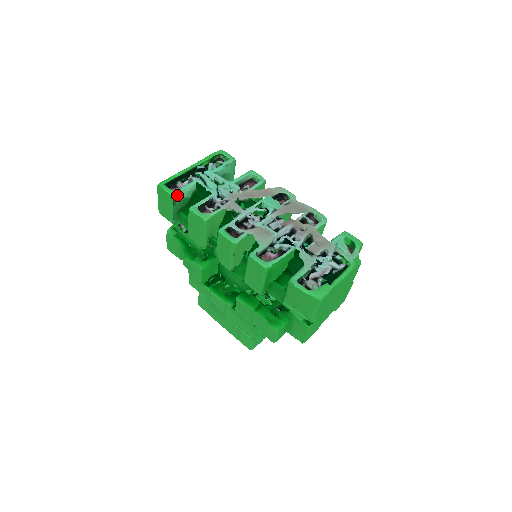
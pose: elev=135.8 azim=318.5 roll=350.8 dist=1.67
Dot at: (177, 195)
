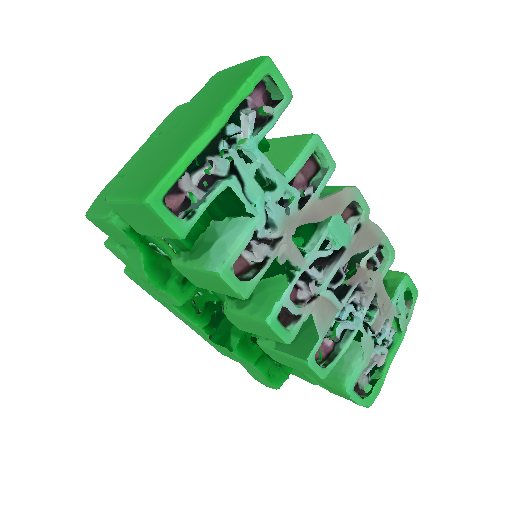
Dot at: (189, 229)
